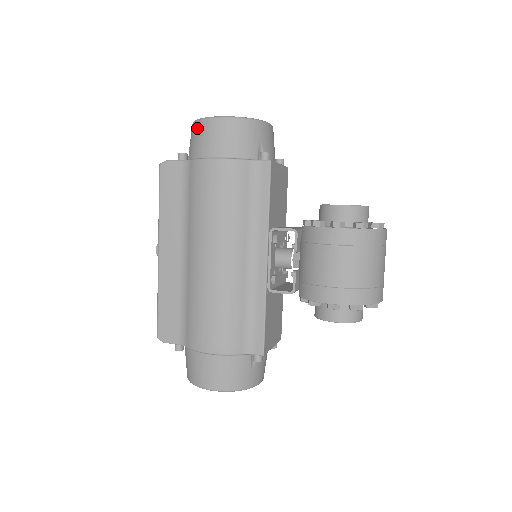
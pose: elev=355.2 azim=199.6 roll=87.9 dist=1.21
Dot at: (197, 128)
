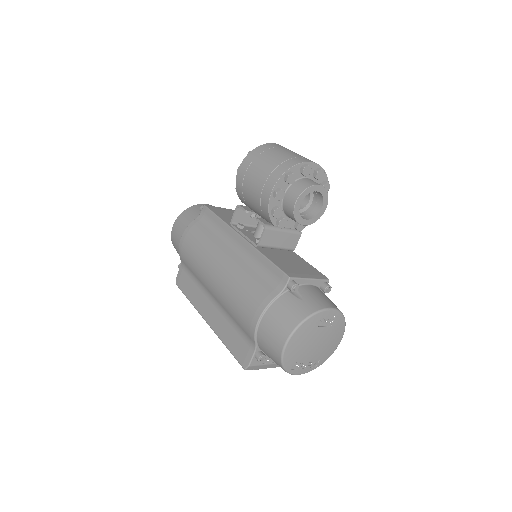
Dot at: (173, 245)
